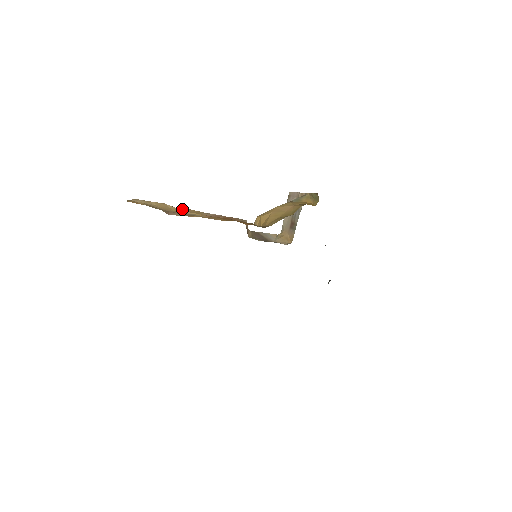
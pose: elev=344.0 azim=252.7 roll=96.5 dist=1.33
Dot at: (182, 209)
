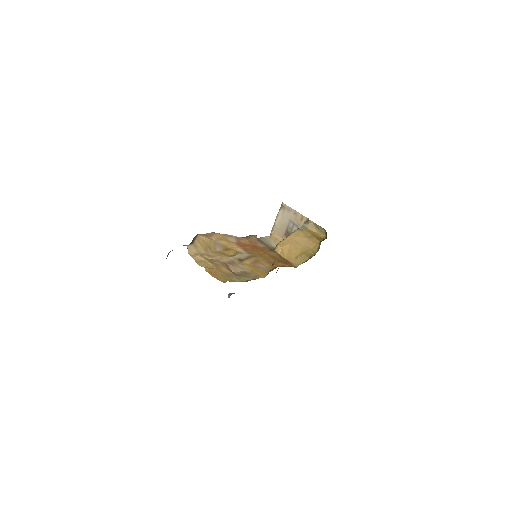
Dot at: (210, 236)
